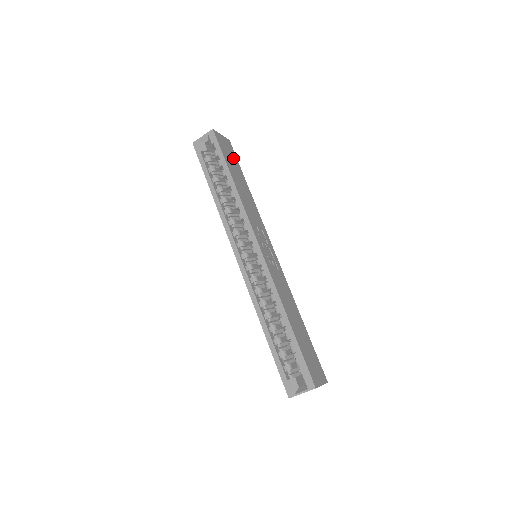
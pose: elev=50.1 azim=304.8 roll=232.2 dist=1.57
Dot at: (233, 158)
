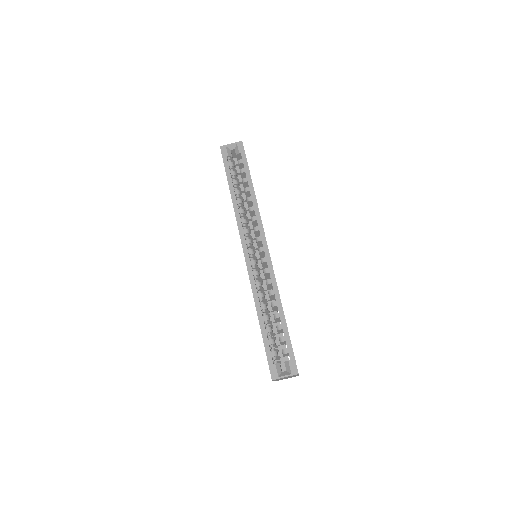
Dot at: occluded
